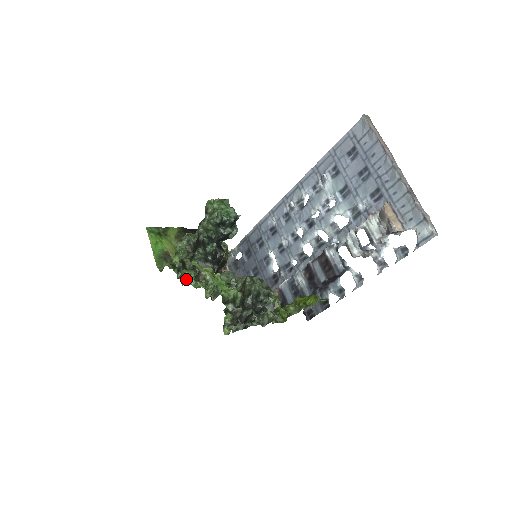
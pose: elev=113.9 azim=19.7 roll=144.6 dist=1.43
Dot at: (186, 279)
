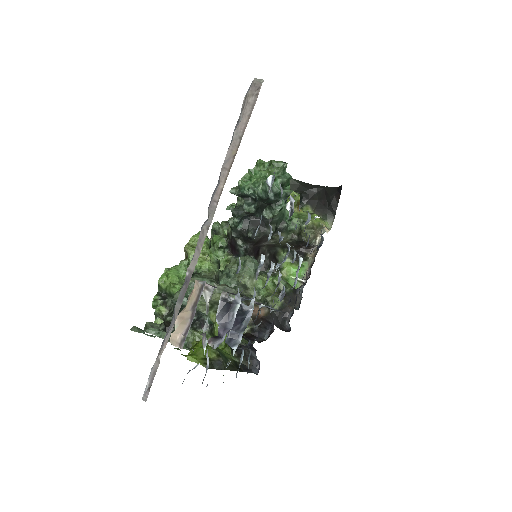
Dot at: (213, 245)
